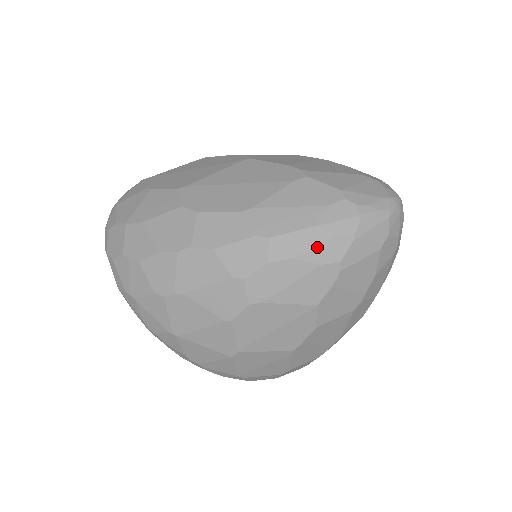
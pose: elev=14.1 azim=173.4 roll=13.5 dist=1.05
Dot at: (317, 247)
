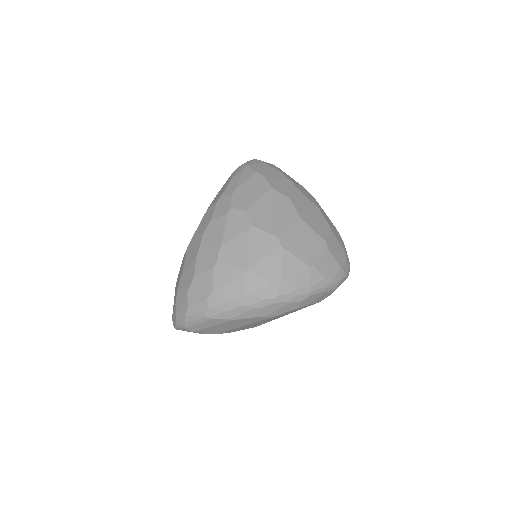
Dot at: (241, 178)
